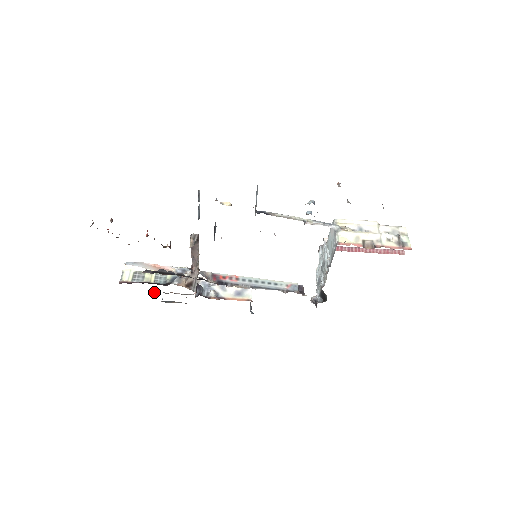
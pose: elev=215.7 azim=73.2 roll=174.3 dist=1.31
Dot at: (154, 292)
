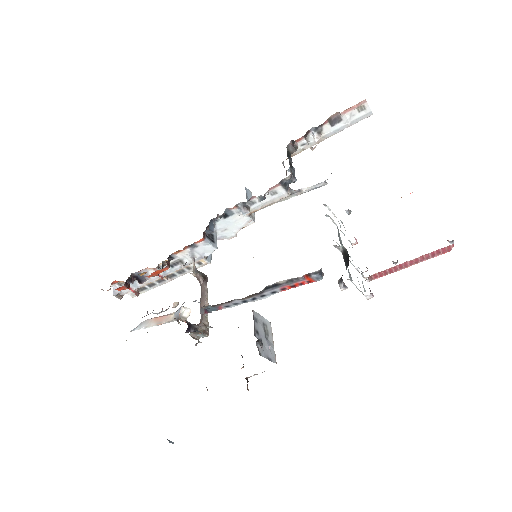
Dot at: occluded
